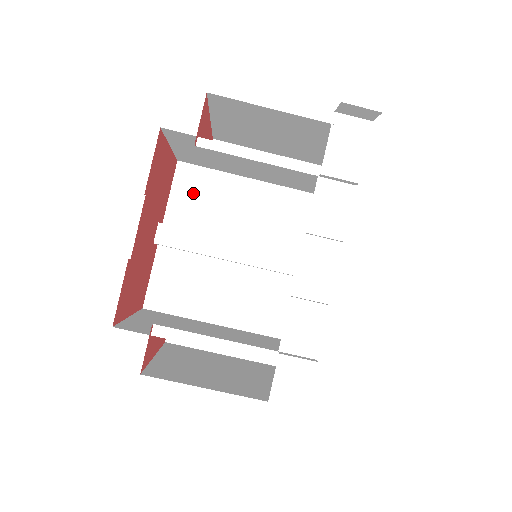
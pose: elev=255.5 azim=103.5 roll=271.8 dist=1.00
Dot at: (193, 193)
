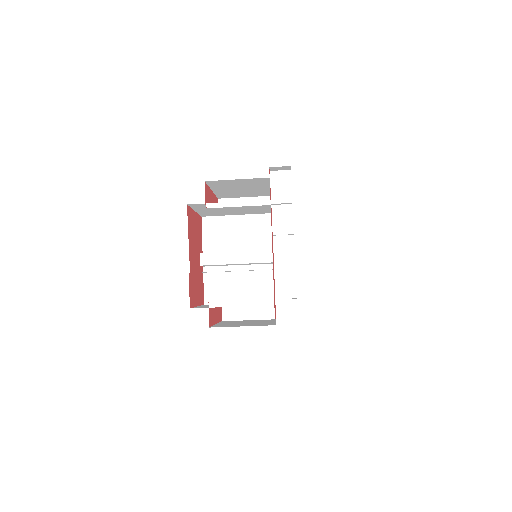
Dot at: (215, 232)
